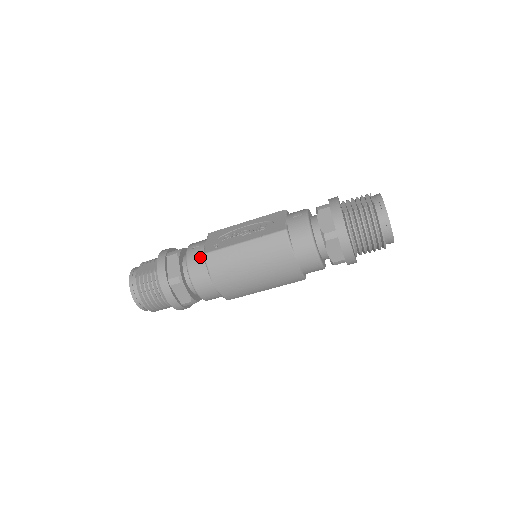
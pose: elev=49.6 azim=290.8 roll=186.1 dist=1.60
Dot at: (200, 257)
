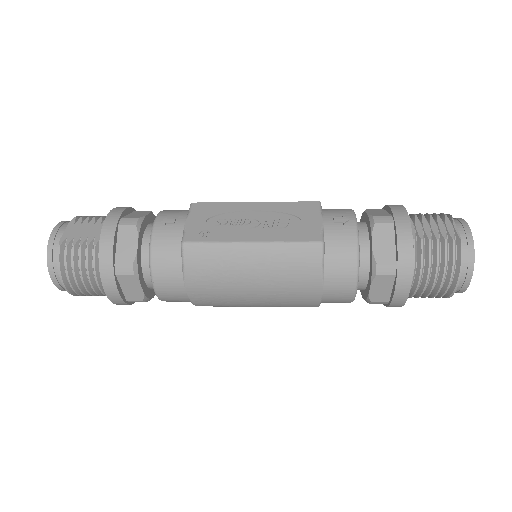
Dot at: (174, 244)
